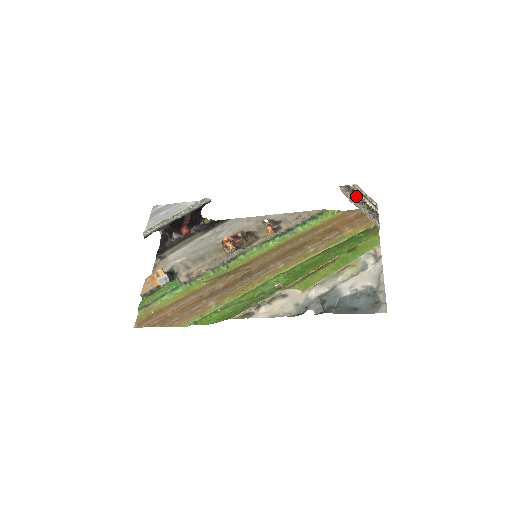
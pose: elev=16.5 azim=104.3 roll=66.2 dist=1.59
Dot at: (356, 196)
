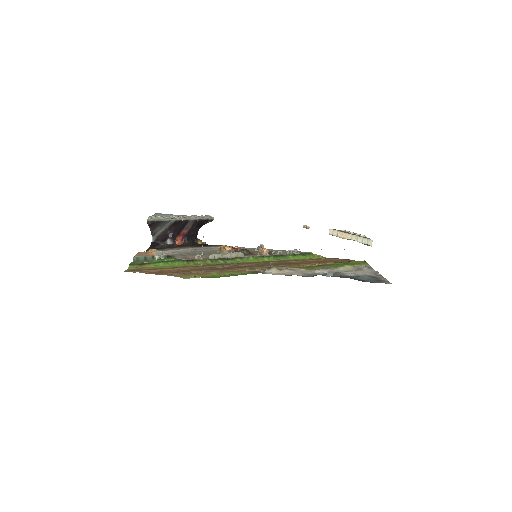
Dot at: (346, 232)
